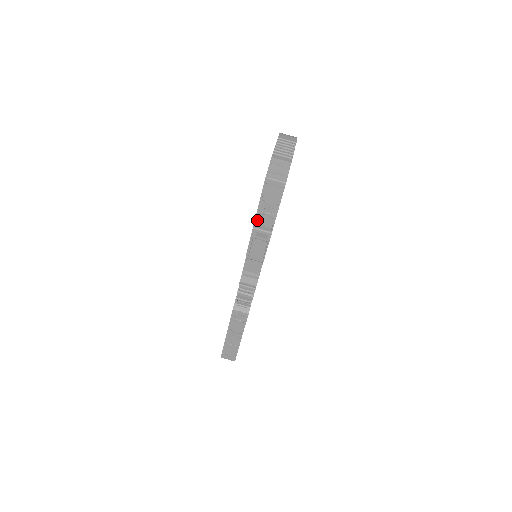
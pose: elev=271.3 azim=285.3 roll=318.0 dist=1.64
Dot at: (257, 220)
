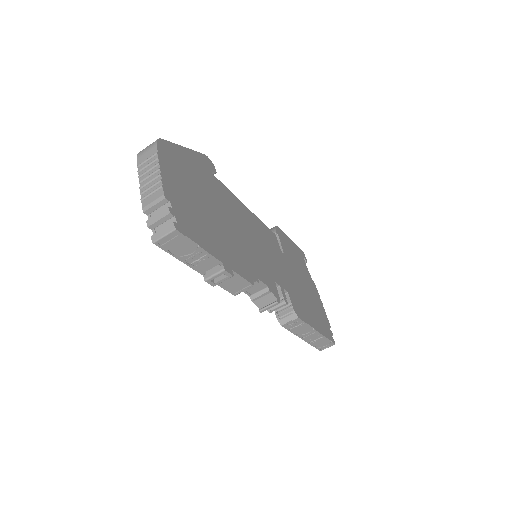
Dot at: (199, 270)
